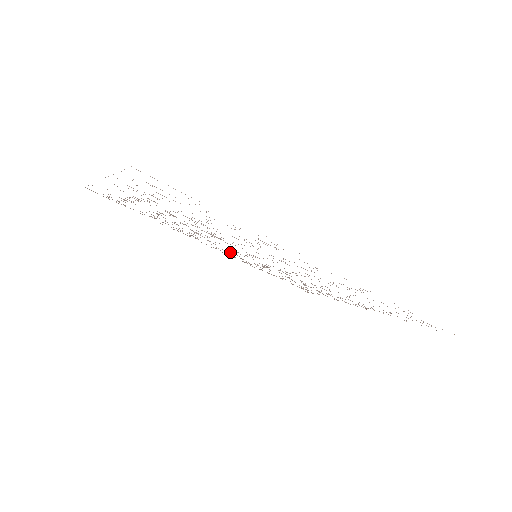
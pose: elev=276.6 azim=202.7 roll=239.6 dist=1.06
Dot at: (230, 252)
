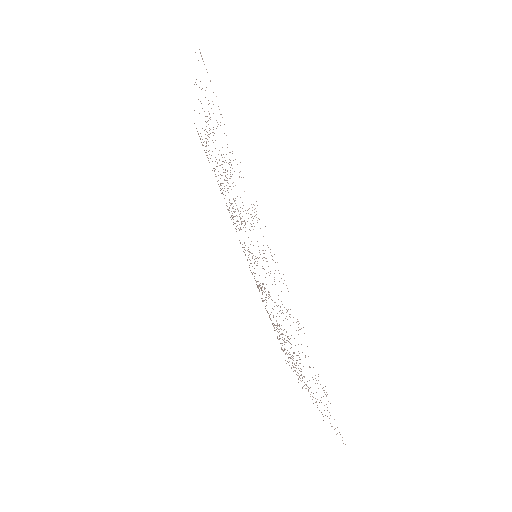
Dot at: occluded
